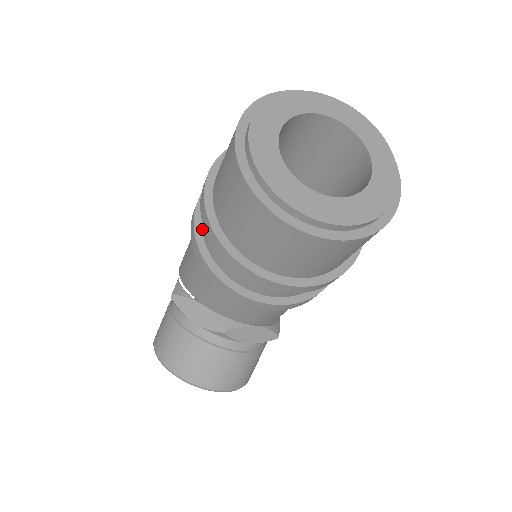
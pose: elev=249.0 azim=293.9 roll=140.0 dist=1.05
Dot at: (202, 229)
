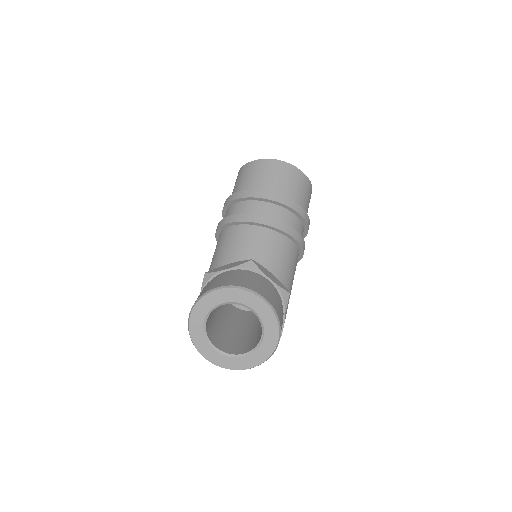
Dot at: occluded
